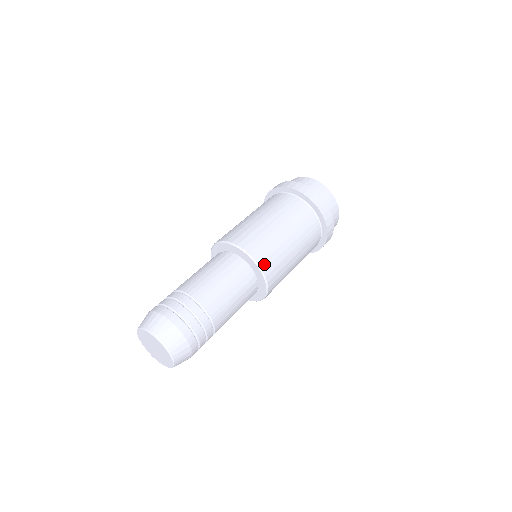
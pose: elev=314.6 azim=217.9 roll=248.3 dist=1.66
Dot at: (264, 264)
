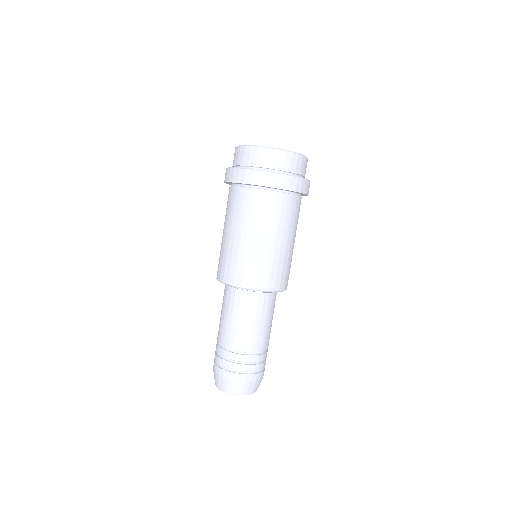
Dot at: occluded
